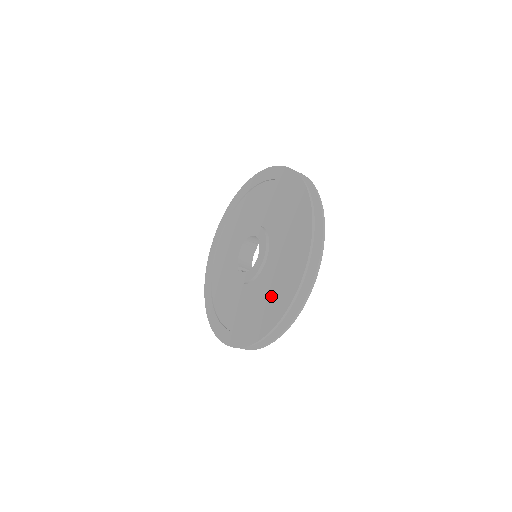
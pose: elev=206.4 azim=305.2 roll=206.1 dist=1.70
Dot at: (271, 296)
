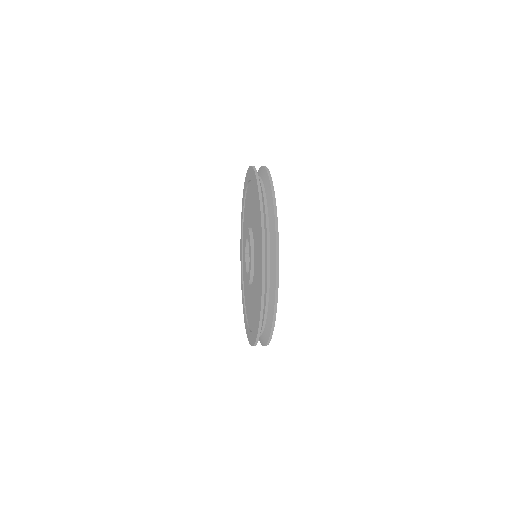
Dot at: (250, 316)
